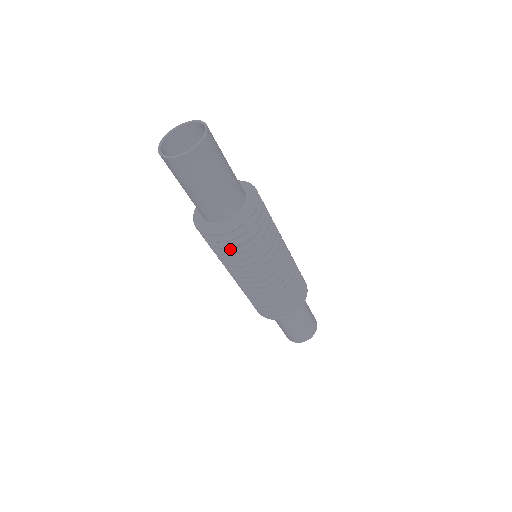
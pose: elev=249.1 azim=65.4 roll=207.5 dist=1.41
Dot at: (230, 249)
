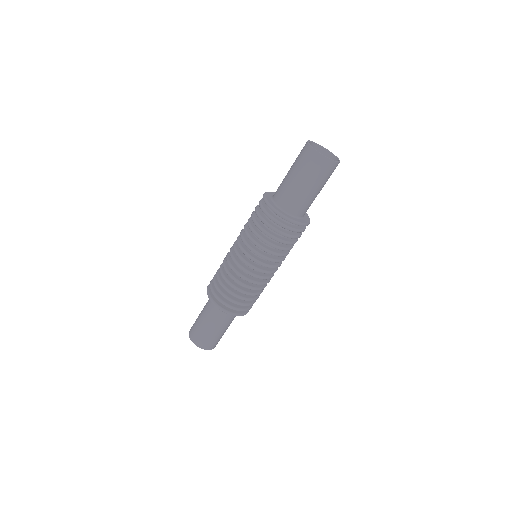
Dot at: (262, 226)
